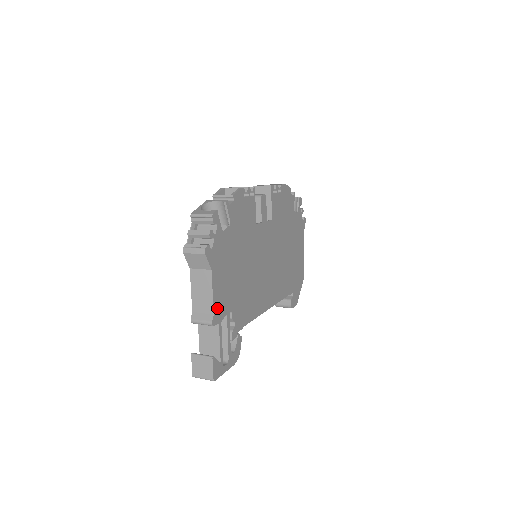
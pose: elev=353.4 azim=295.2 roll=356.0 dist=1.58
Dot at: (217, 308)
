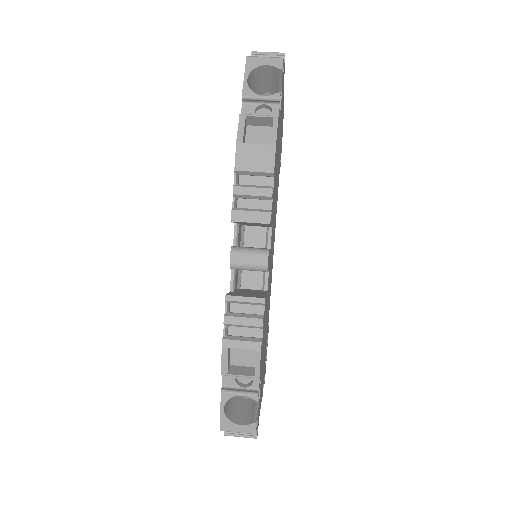
Dot at: occluded
